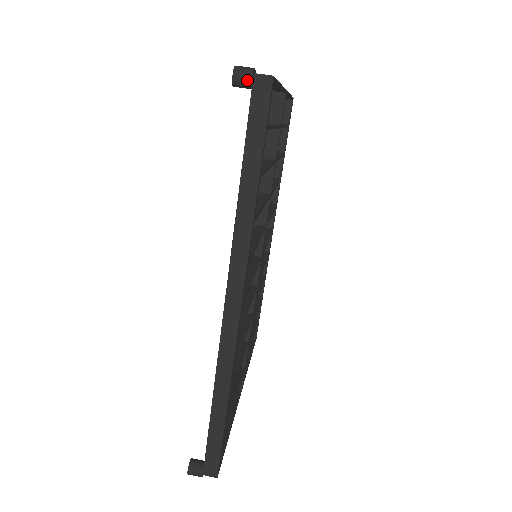
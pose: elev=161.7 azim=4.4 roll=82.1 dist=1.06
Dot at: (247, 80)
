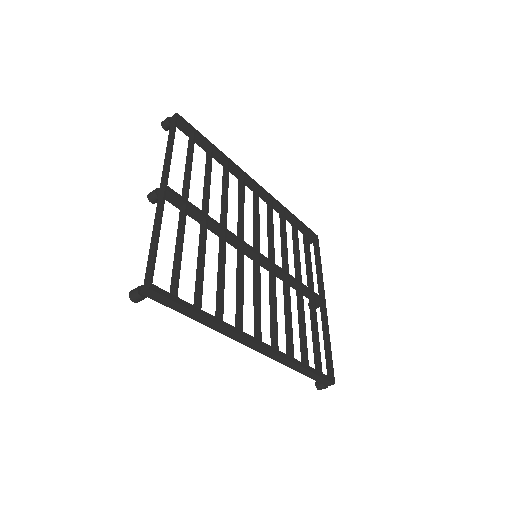
Dot at: (142, 299)
